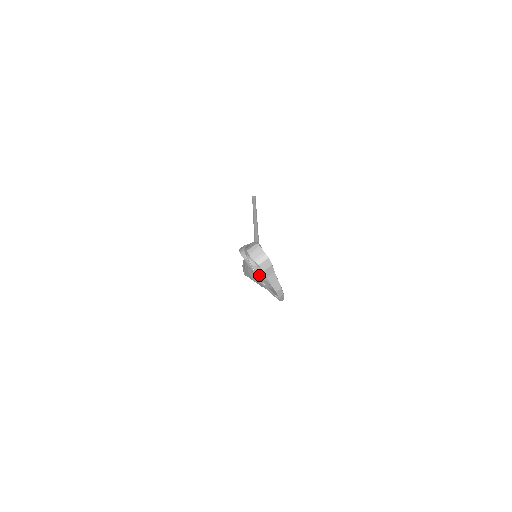
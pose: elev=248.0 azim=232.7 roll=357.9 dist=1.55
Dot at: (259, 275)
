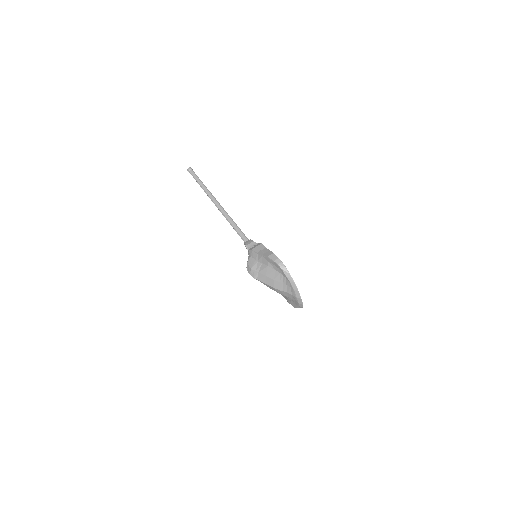
Dot at: occluded
